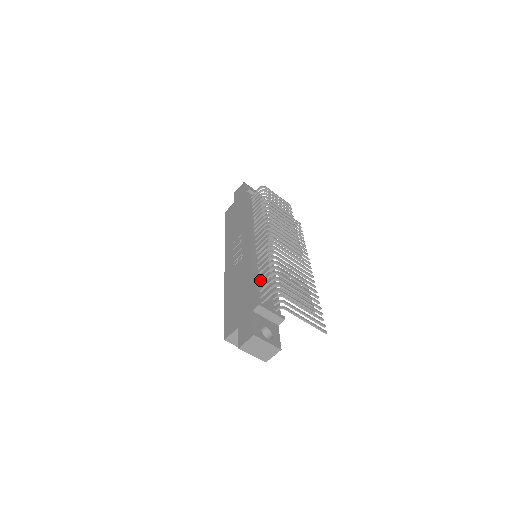
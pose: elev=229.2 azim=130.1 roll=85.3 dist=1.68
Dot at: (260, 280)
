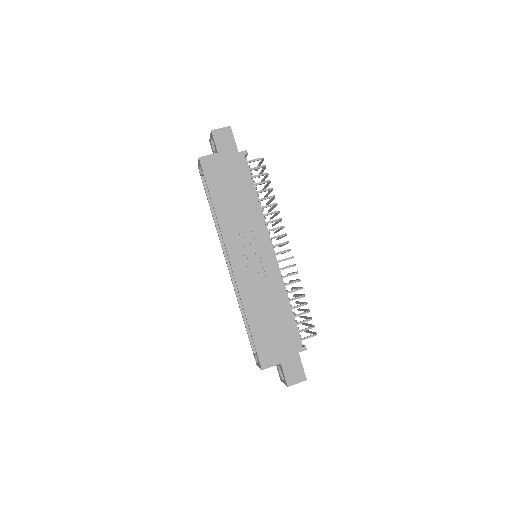
Dot at: occluded
